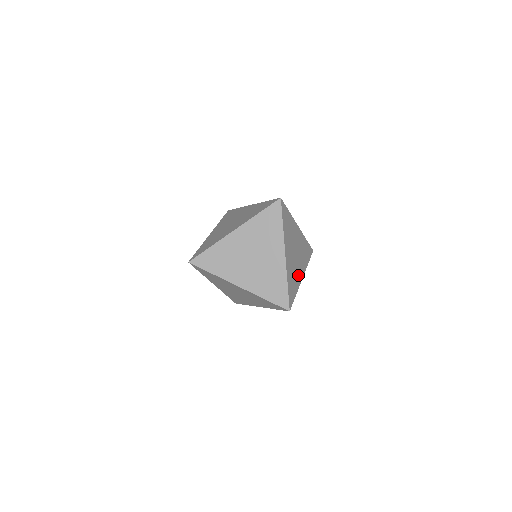
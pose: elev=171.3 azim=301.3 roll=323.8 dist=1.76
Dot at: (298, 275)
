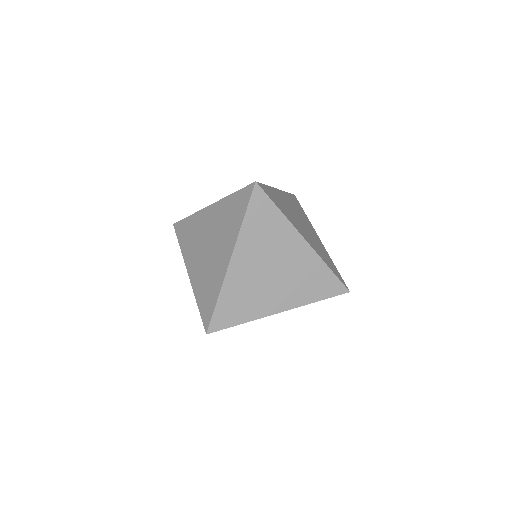
Dot at: (318, 242)
